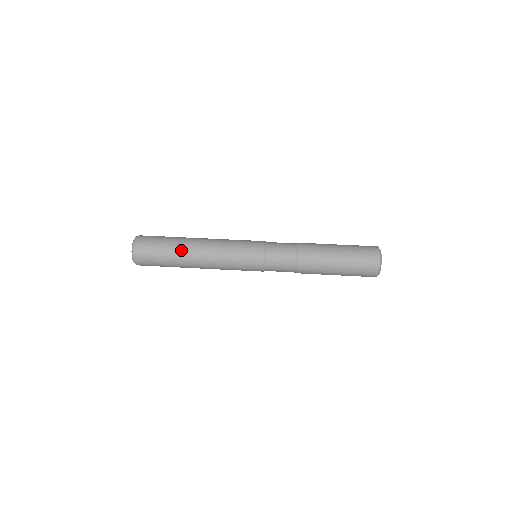
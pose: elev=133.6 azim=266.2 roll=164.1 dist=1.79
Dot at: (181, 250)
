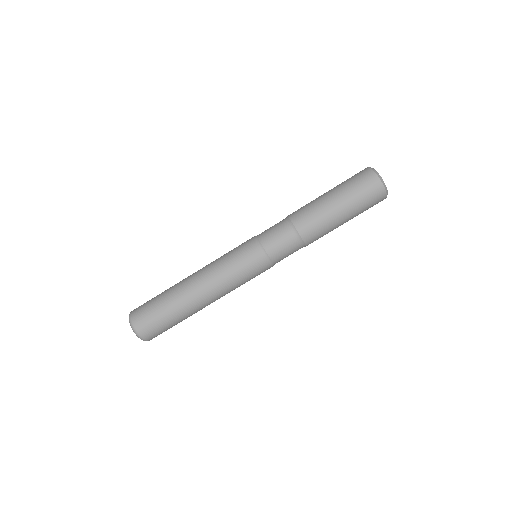
Dot at: (183, 304)
